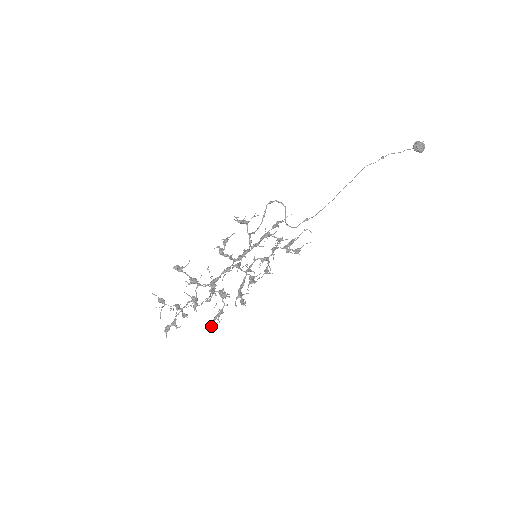
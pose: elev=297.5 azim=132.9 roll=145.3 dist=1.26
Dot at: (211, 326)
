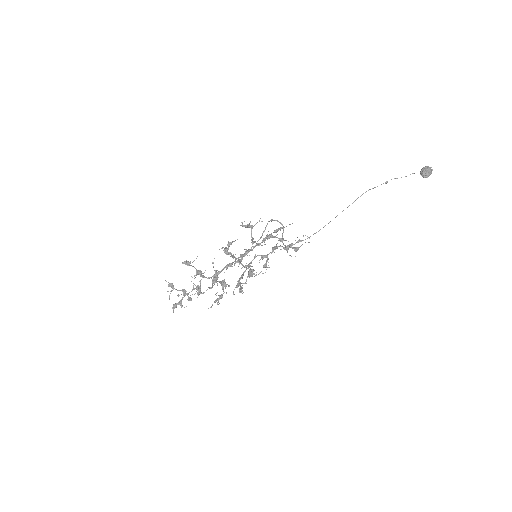
Dot at: occluded
